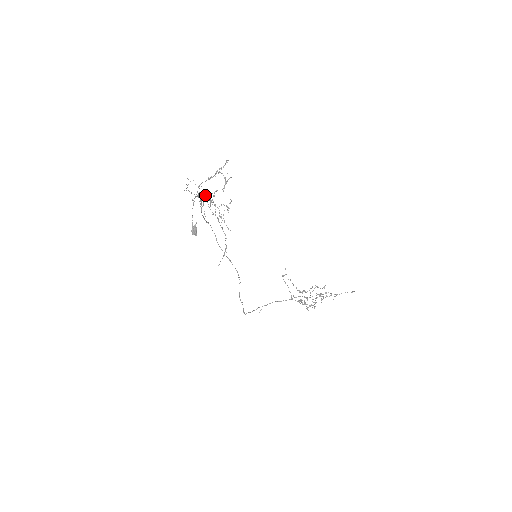
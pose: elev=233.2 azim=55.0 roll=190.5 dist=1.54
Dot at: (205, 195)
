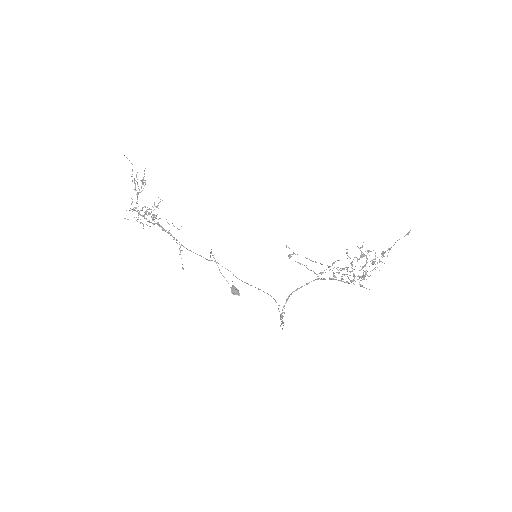
Dot at: (145, 213)
